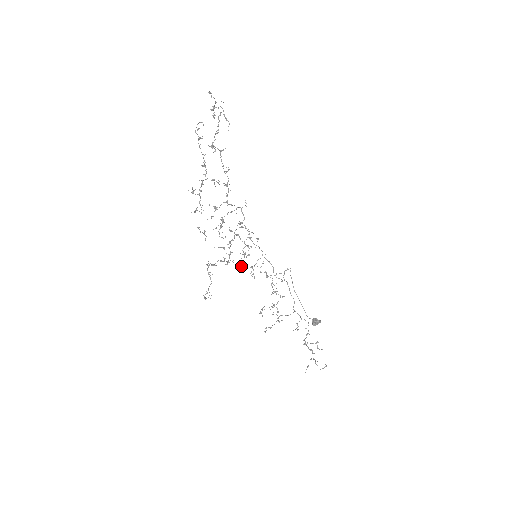
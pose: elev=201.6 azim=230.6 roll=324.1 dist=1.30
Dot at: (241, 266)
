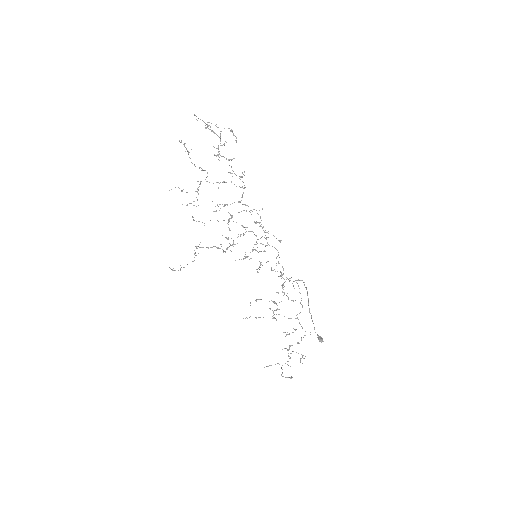
Dot at: (243, 258)
